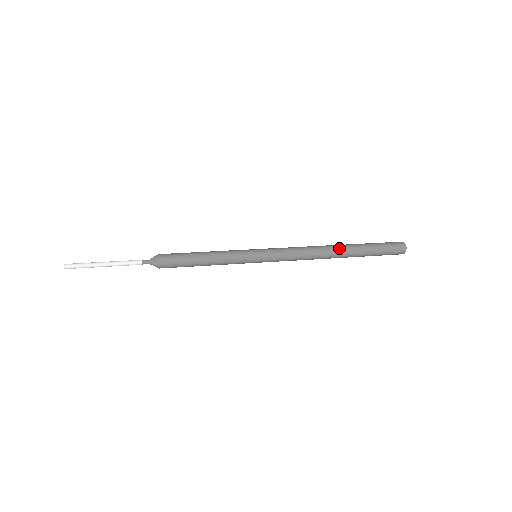
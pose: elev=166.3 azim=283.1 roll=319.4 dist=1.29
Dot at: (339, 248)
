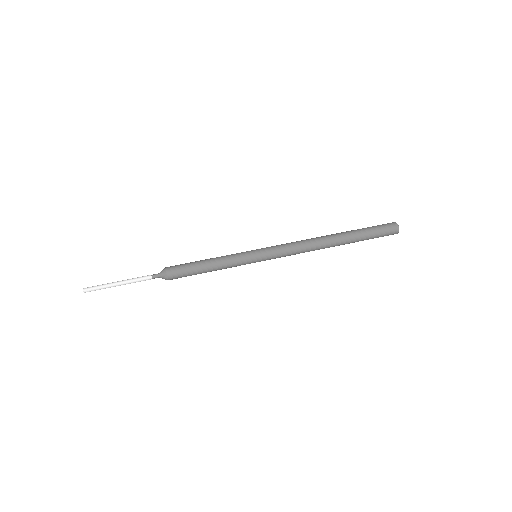
Dot at: (335, 243)
